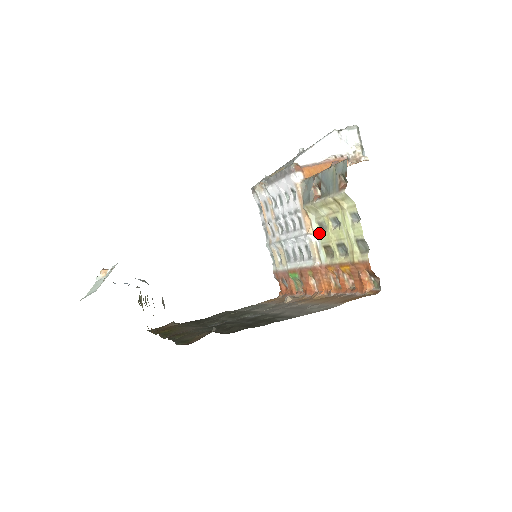
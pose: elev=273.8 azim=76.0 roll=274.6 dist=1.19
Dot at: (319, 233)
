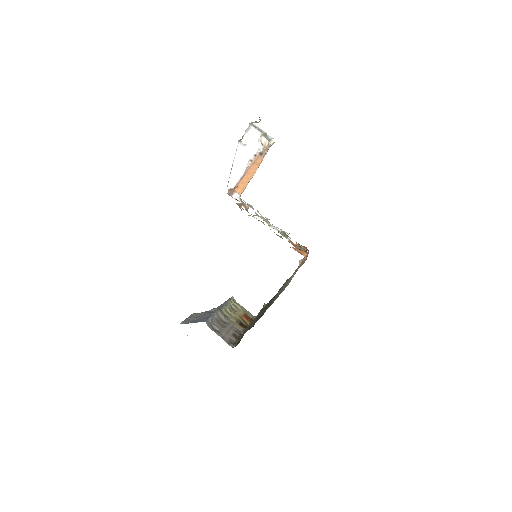
Dot at: occluded
